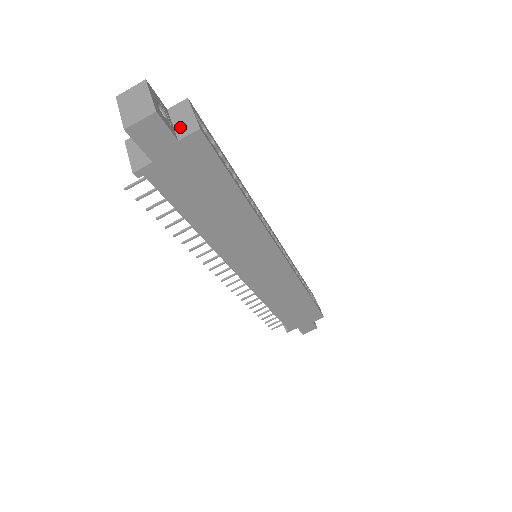
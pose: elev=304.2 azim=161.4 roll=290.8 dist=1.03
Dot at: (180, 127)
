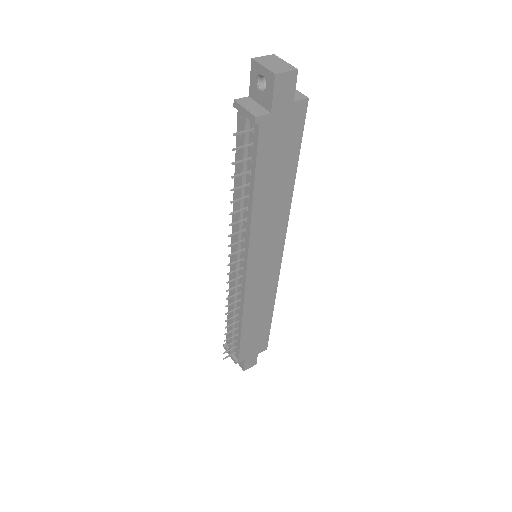
Dot at: occluded
